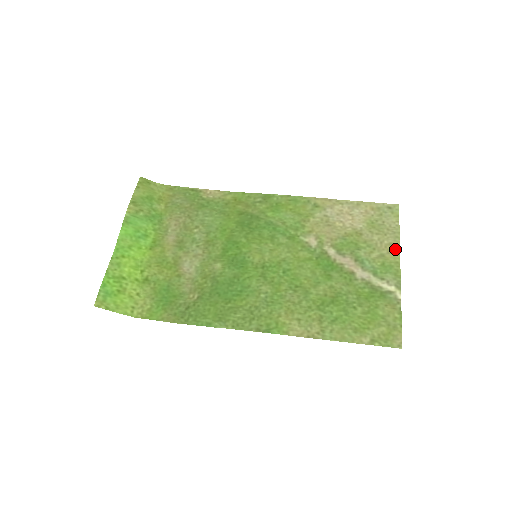
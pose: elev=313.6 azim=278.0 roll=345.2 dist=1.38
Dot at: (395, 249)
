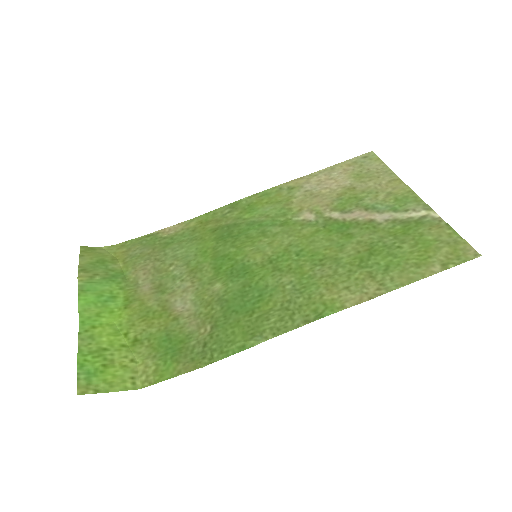
Dot at: (398, 183)
